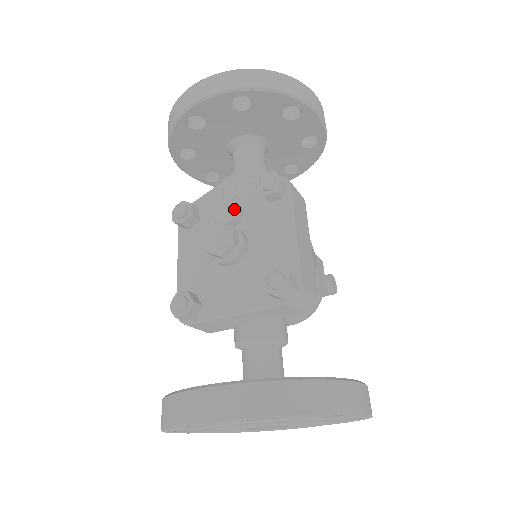
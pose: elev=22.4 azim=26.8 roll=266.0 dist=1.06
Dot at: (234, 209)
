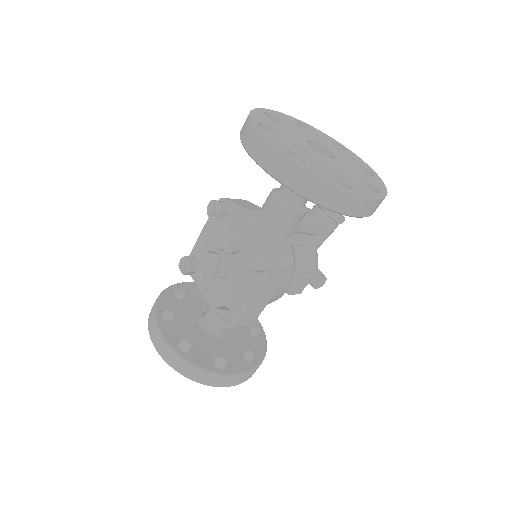
Dot at: (231, 250)
